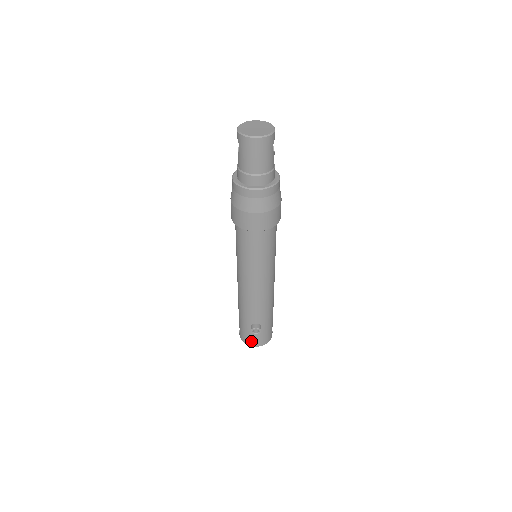
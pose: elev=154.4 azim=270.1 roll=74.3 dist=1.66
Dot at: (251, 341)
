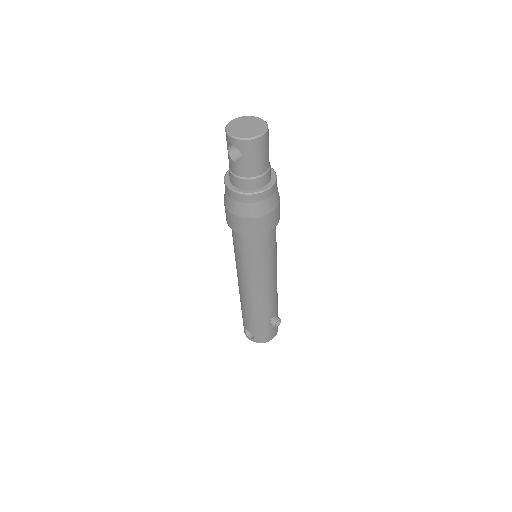
Dot at: (269, 336)
